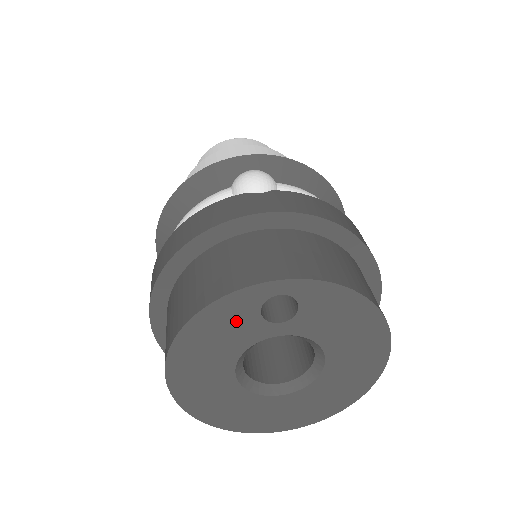
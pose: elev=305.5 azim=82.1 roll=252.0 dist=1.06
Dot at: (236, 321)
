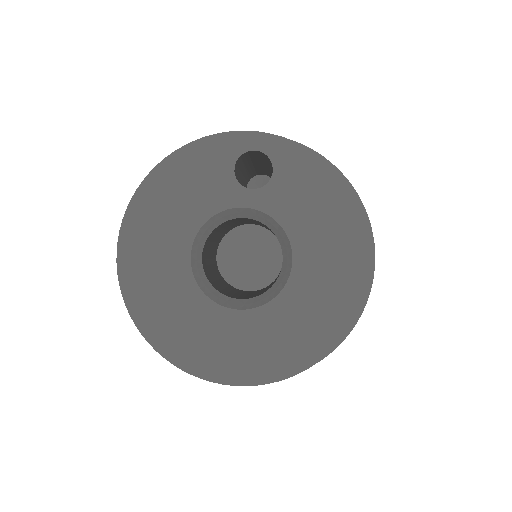
Dot at: (208, 173)
